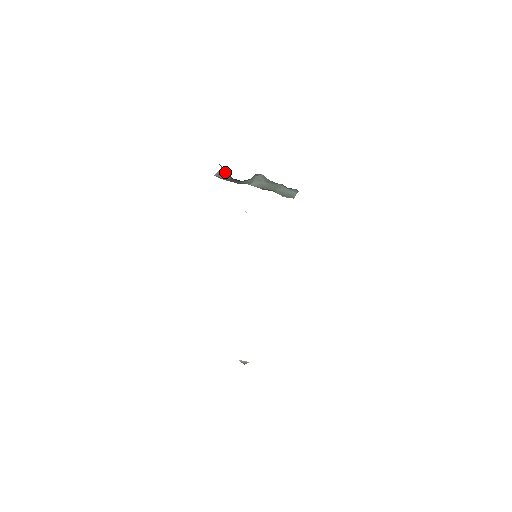
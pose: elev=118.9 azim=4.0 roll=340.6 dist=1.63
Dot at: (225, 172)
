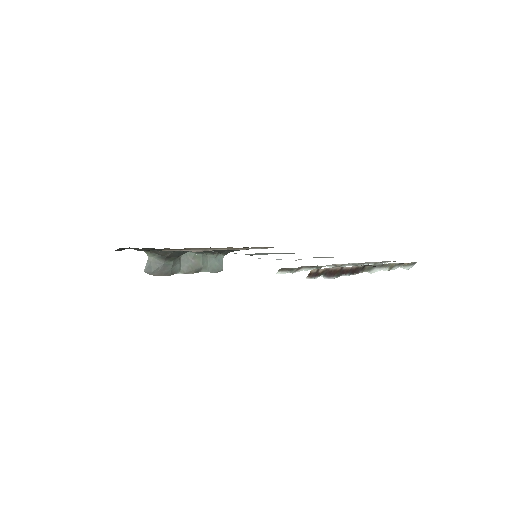
Dot at: (154, 259)
